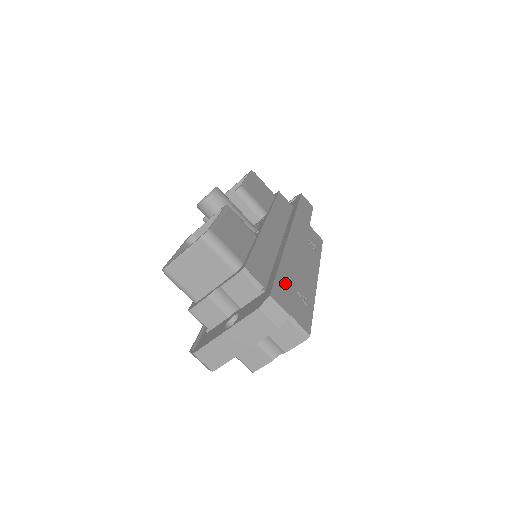
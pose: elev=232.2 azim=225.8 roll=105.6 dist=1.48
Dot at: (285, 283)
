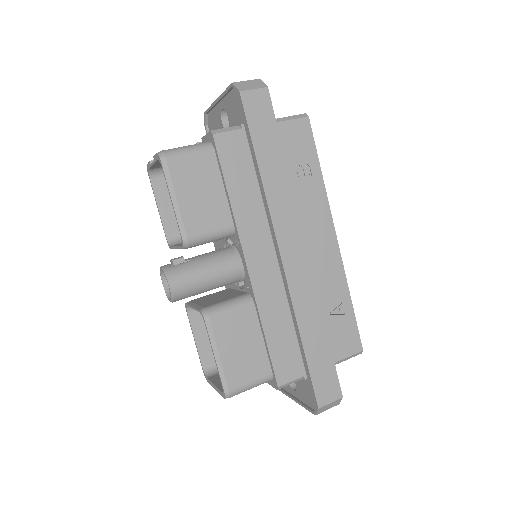
Dot at: (320, 363)
